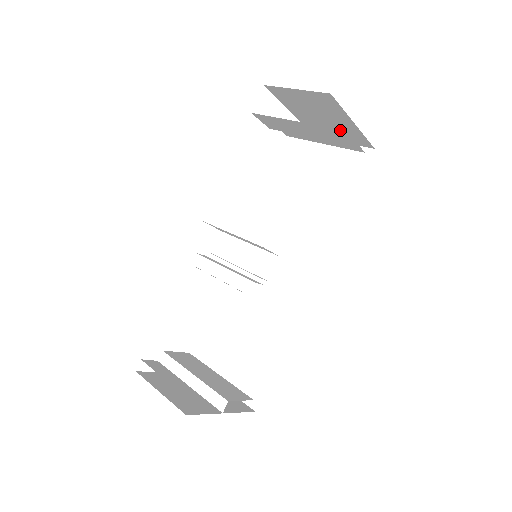
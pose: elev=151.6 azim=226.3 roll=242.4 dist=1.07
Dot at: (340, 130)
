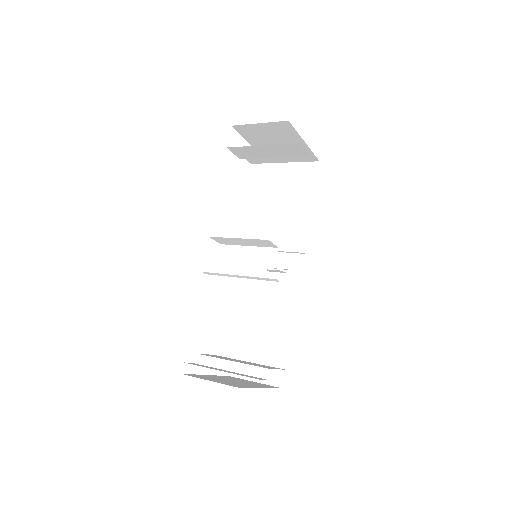
Dot at: occluded
